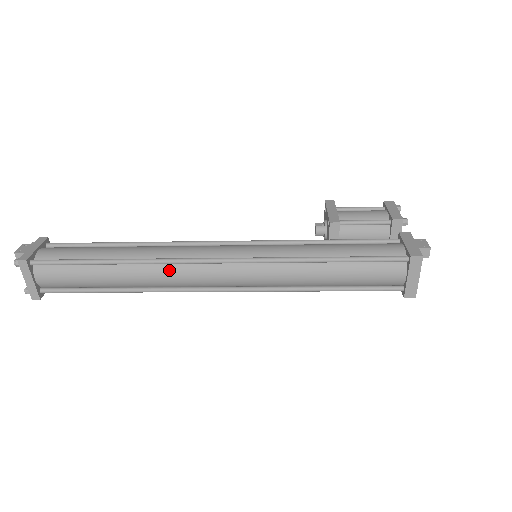
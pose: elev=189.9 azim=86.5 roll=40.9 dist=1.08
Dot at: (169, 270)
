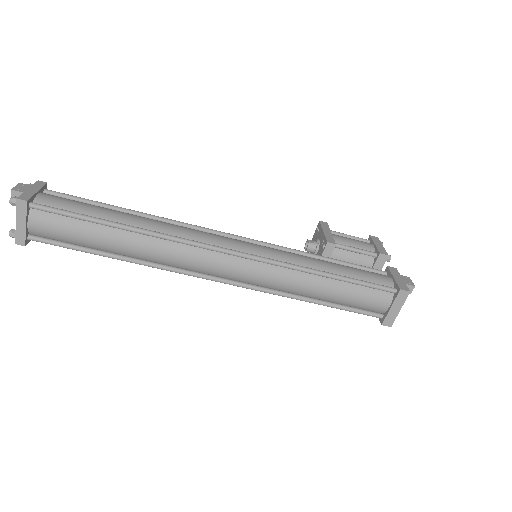
Dot at: (177, 249)
